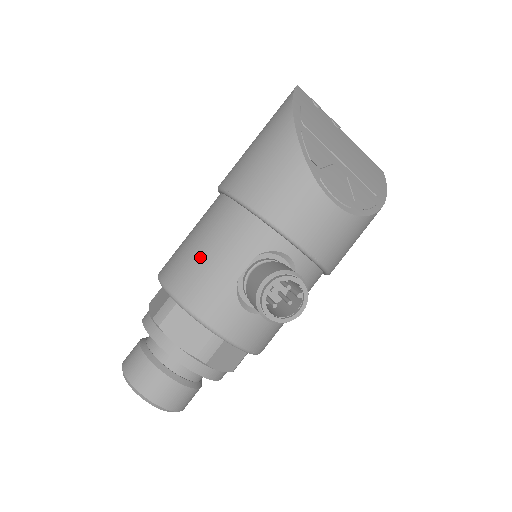
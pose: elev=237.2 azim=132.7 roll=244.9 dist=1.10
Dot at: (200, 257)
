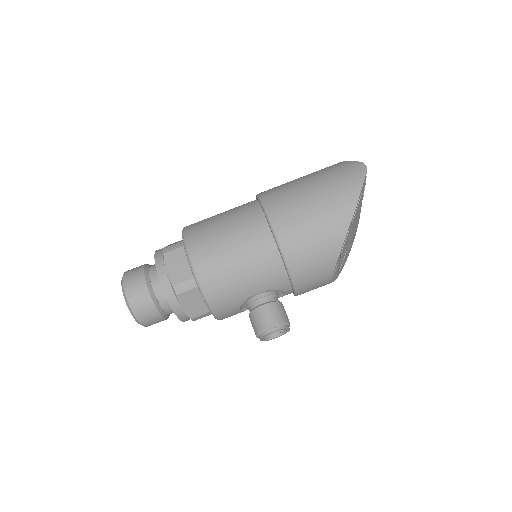
Dot at: (233, 273)
